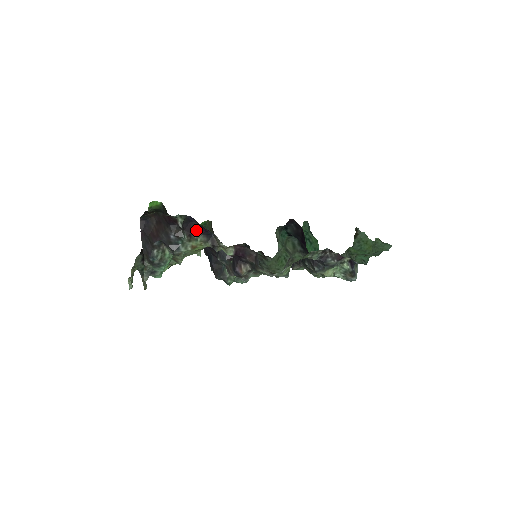
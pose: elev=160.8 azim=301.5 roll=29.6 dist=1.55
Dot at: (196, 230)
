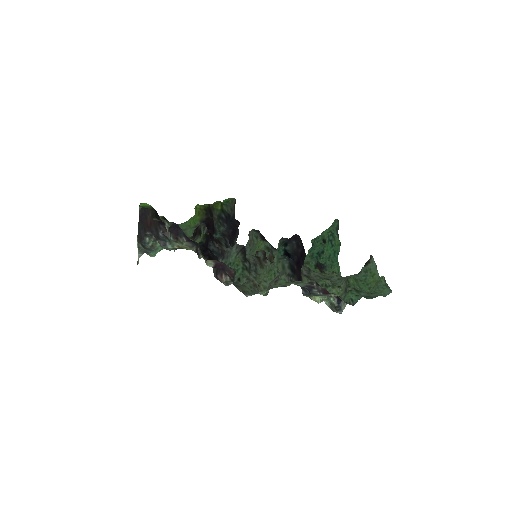
Dot at: (182, 236)
